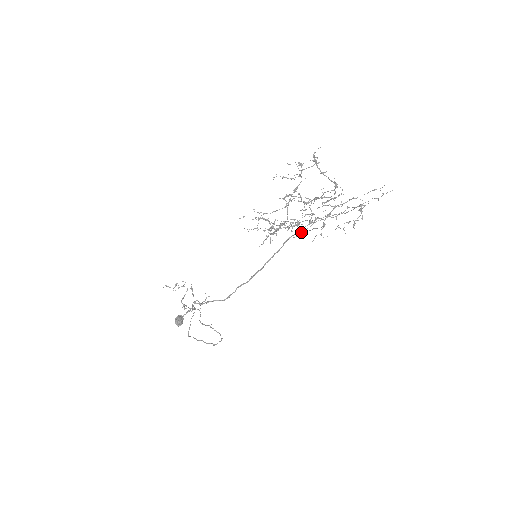
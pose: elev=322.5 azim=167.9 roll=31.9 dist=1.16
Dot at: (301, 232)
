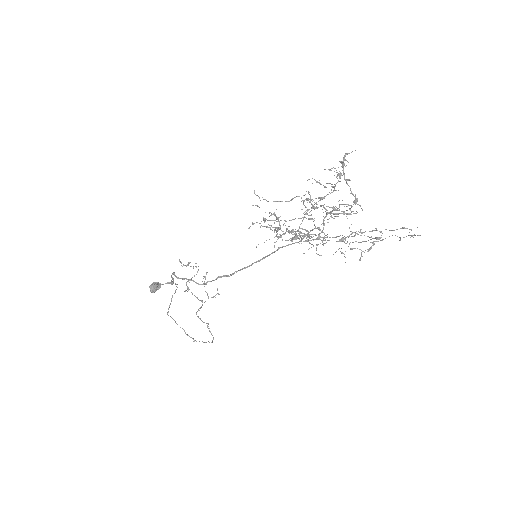
Dot at: (294, 237)
